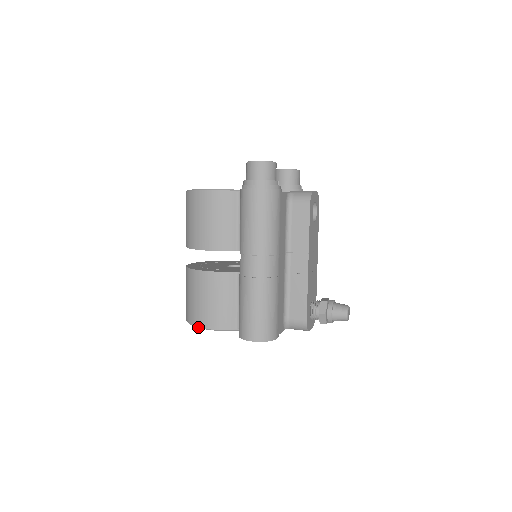
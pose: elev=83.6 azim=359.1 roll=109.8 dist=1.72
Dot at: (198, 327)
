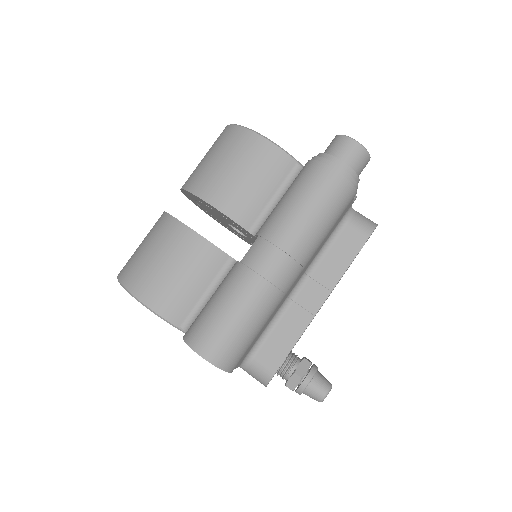
Dot at: (132, 294)
